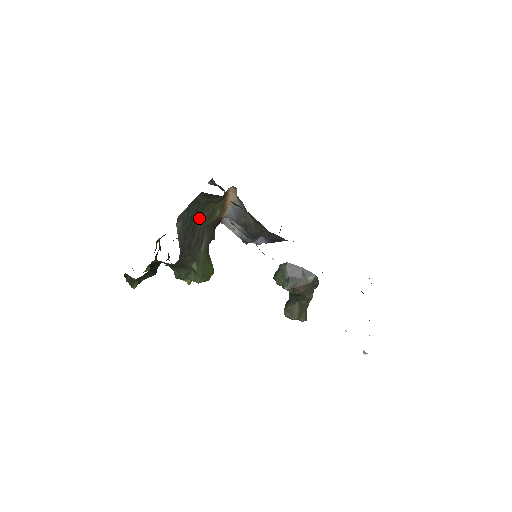
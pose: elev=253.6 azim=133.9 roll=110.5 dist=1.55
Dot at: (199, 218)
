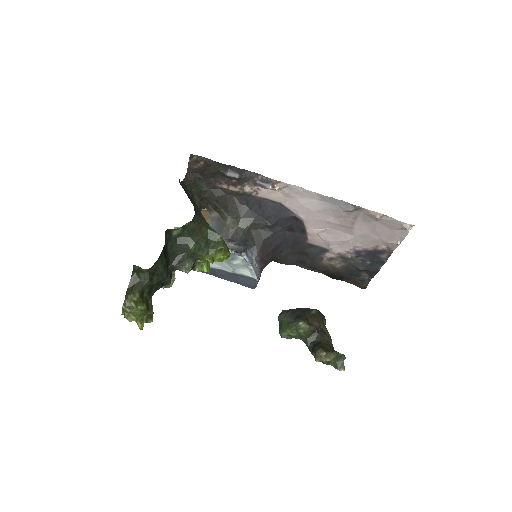
Dot at: occluded
